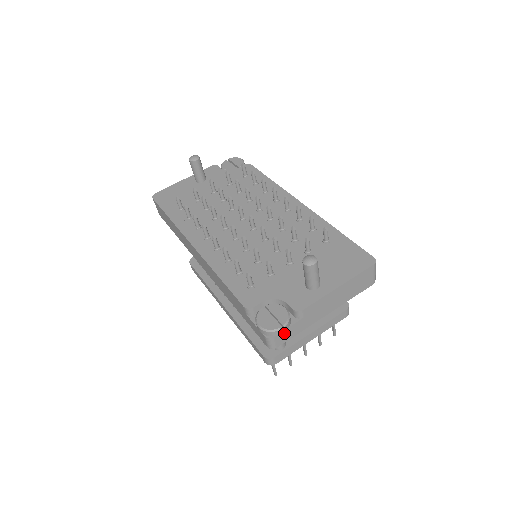
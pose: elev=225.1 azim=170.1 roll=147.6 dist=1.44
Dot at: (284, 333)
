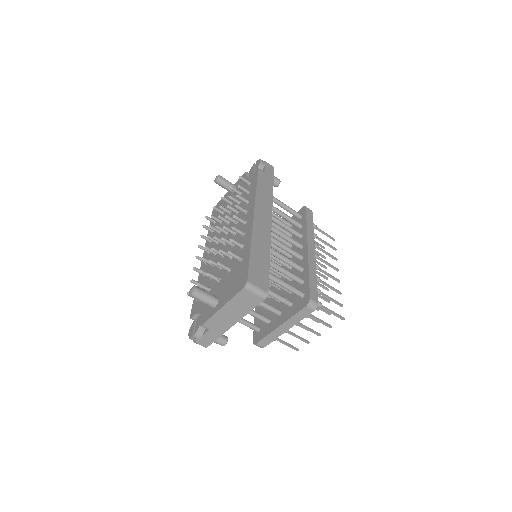
Dot at: (203, 339)
